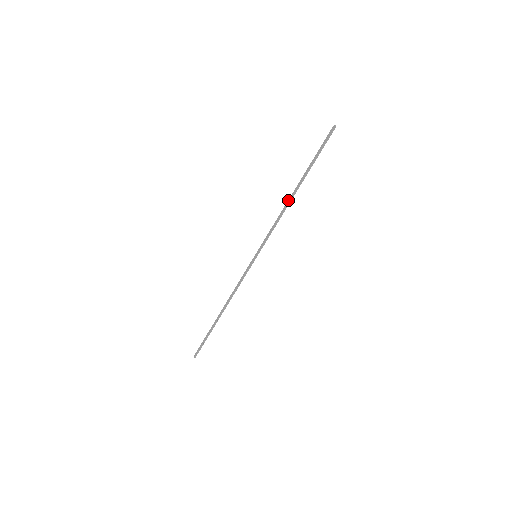
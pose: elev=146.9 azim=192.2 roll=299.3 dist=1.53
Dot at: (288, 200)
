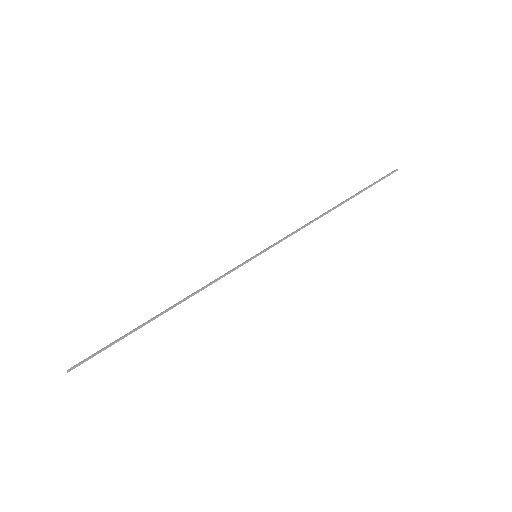
Dot at: (323, 213)
